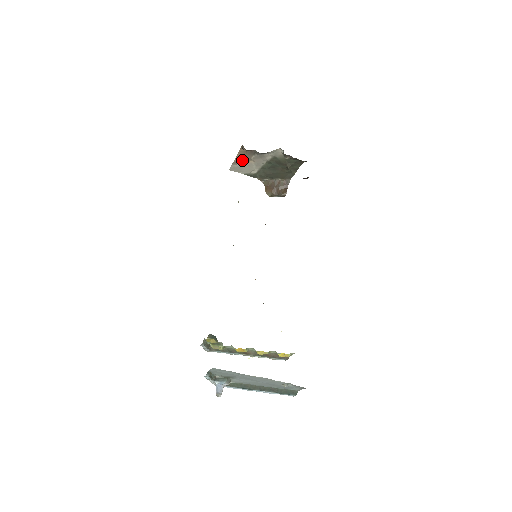
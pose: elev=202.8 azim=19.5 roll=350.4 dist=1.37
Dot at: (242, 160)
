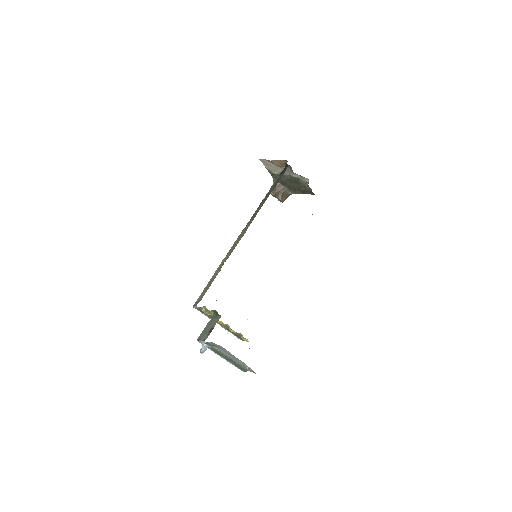
Dot at: (276, 164)
